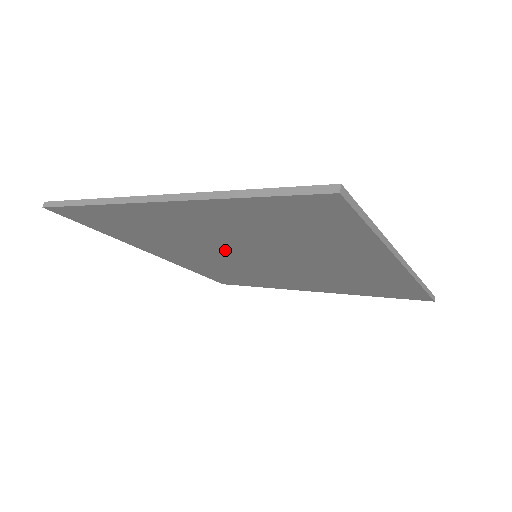
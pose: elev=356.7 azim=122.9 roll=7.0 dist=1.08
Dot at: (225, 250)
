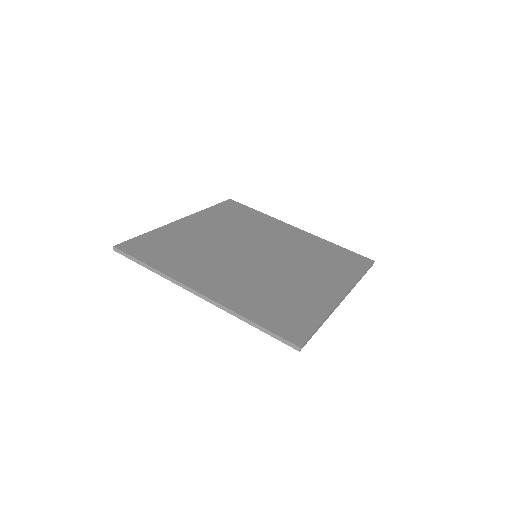
Dot at: occluded
